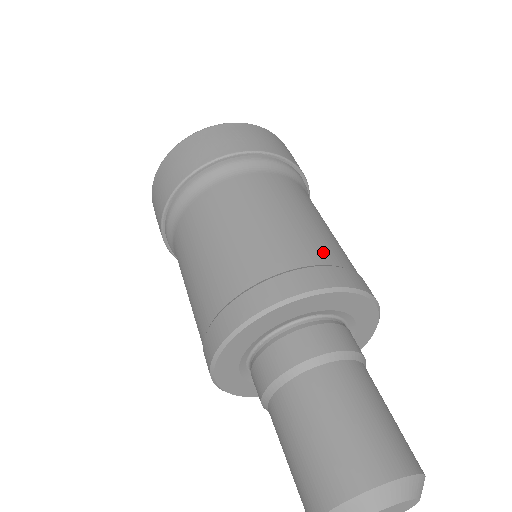
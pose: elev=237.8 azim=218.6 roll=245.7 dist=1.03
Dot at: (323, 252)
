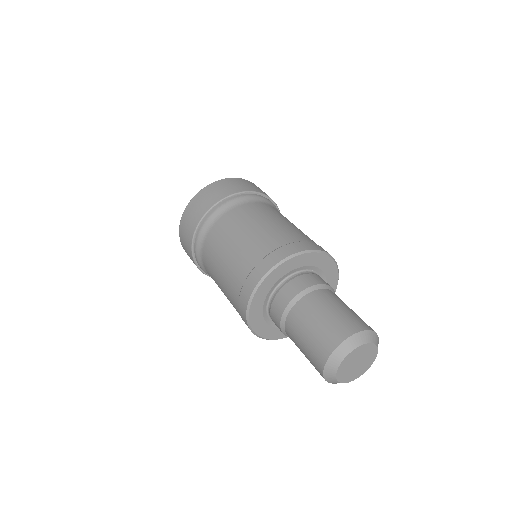
Dot at: (314, 242)
